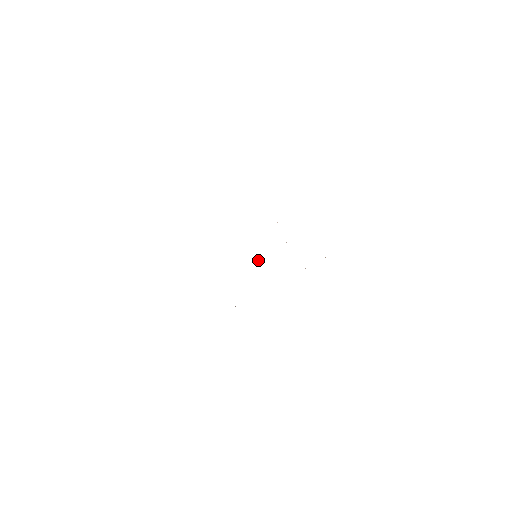
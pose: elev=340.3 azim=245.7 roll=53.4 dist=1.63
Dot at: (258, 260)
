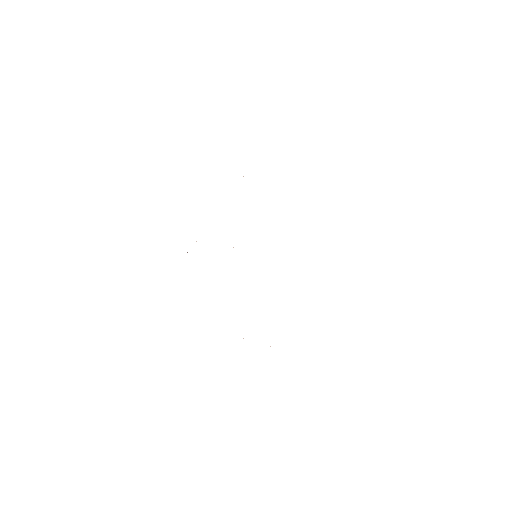
Dot at: occluded
